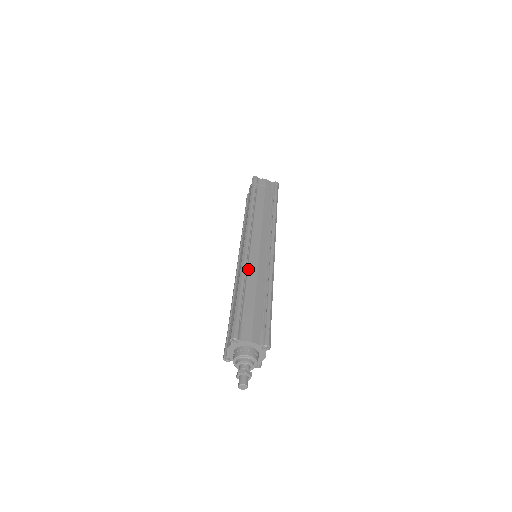
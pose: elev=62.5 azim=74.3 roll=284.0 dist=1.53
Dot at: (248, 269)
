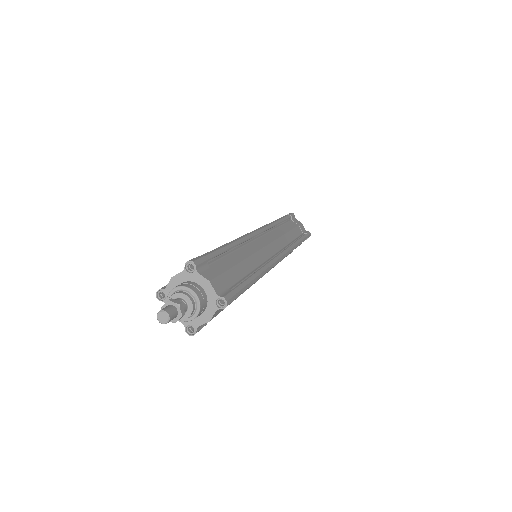
Dot at: (246, 245)
